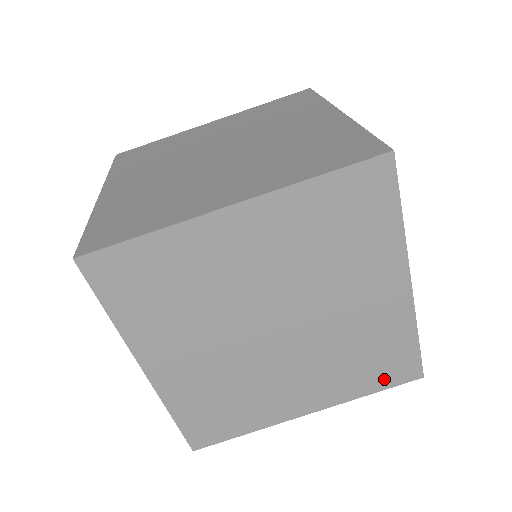
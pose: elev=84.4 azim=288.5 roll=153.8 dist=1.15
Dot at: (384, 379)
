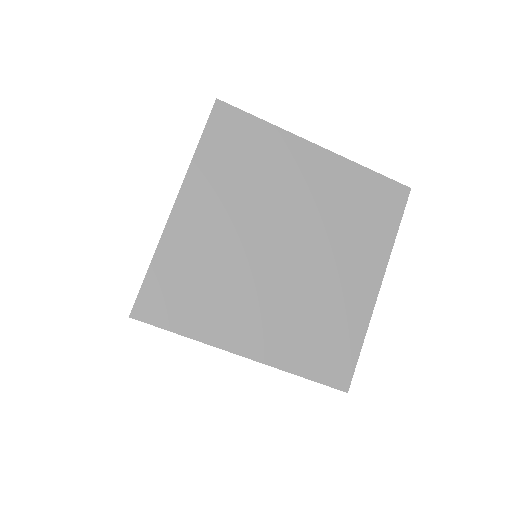
Dot at: occluded
